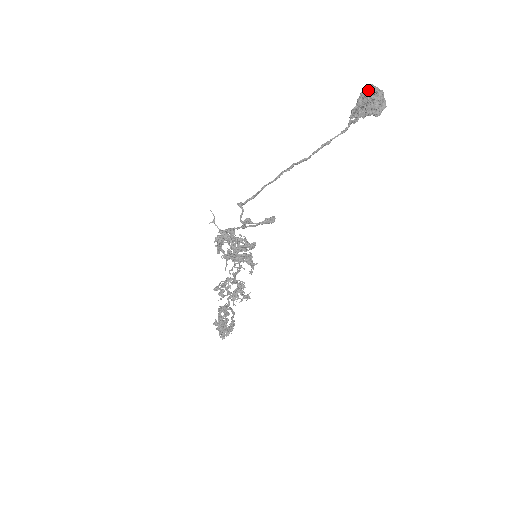
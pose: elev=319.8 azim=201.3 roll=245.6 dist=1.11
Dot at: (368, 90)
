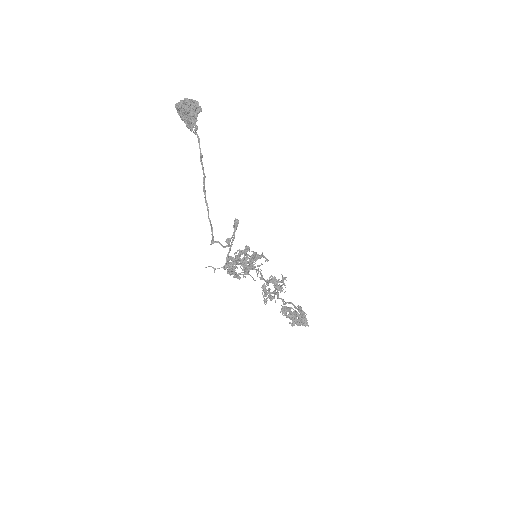
Dot at: (179, 108)
